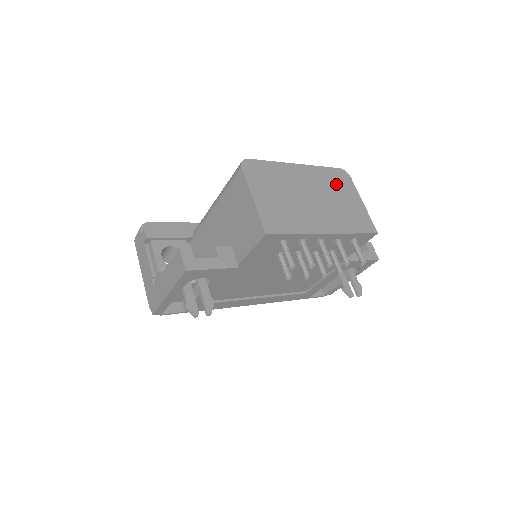
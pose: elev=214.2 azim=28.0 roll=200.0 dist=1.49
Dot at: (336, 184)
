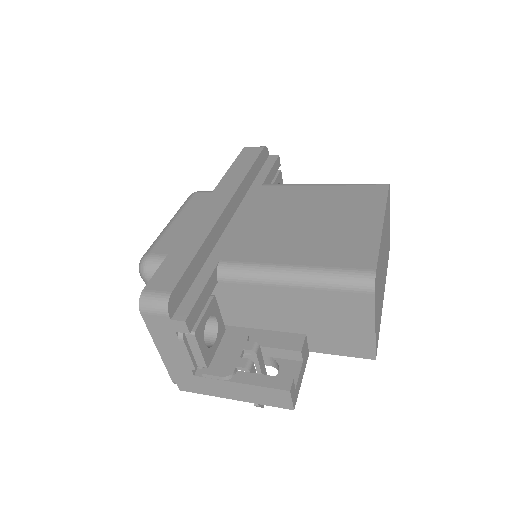
Dot at: occluded
